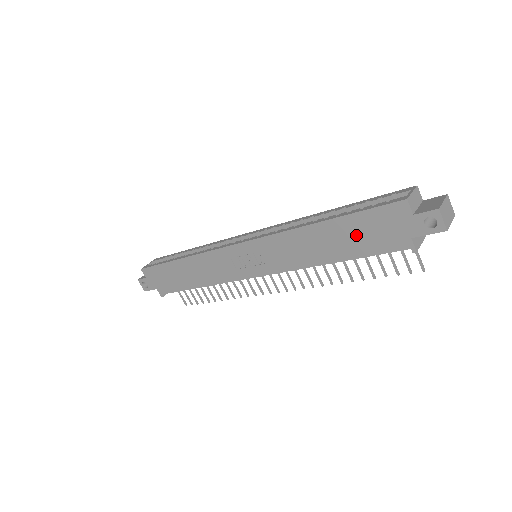
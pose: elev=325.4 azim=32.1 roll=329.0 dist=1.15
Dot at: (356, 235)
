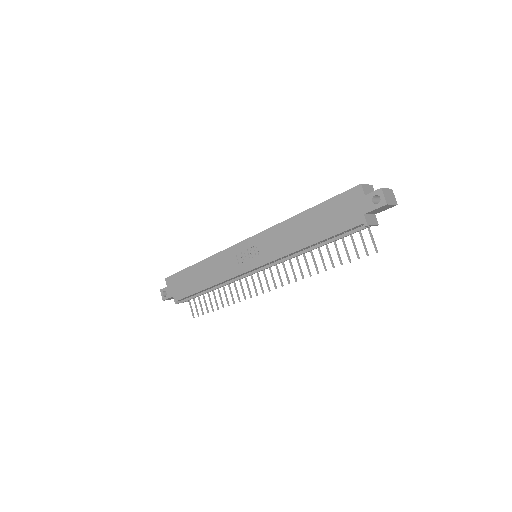
Dot at: (327, 218)
